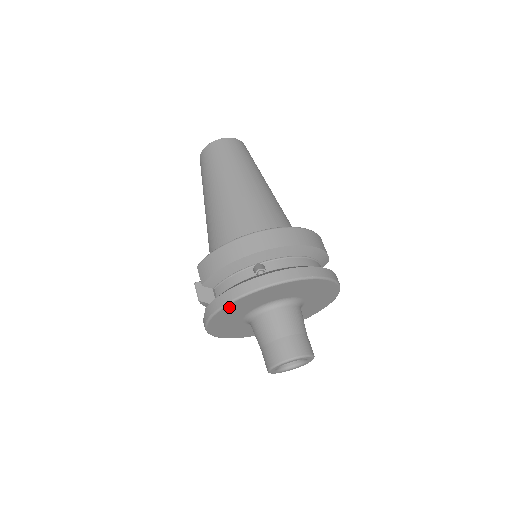
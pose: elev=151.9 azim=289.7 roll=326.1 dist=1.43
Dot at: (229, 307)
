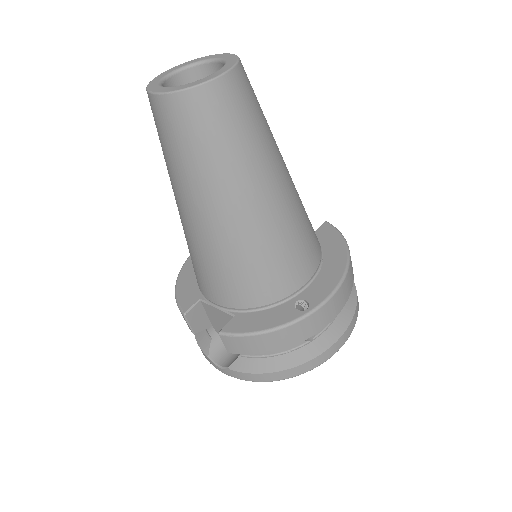
Dot at: occluded
